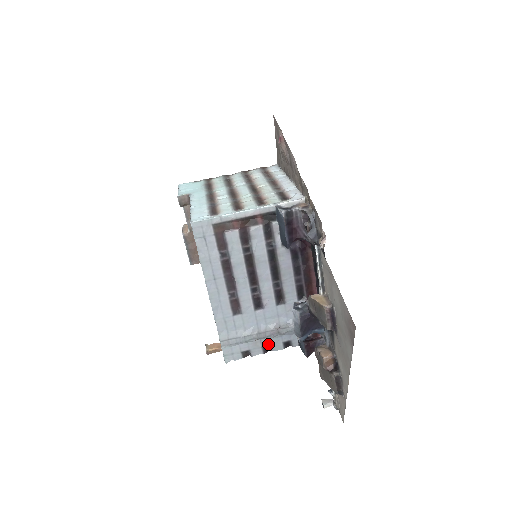
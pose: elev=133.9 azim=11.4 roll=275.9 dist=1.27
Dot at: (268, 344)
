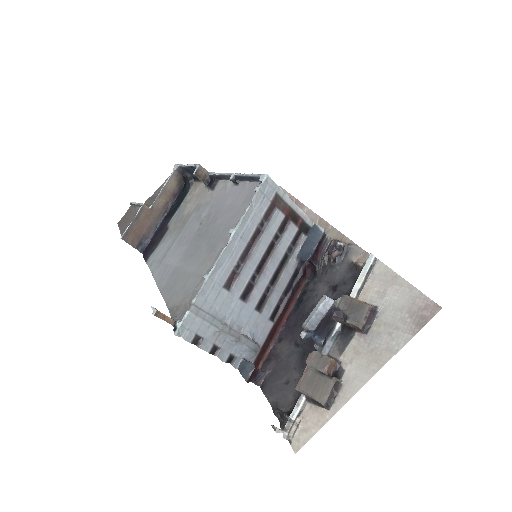
Dot at: (220, 345)
